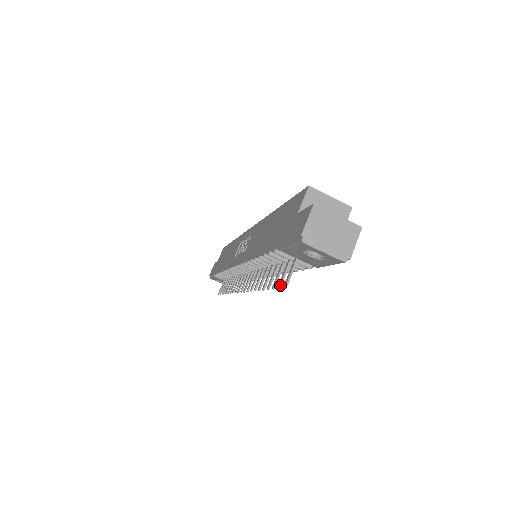
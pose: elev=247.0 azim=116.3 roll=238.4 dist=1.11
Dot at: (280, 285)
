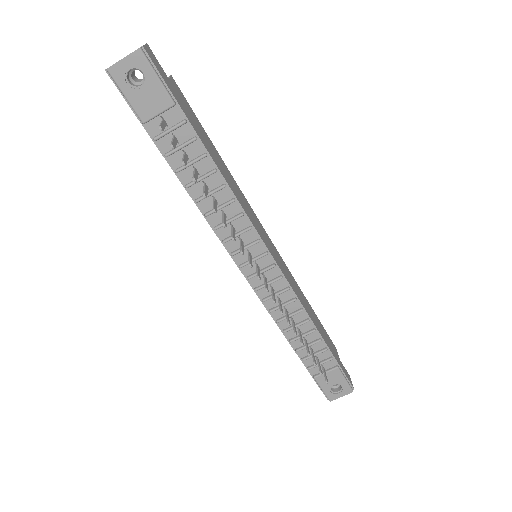
Dot at: (171, 144)
